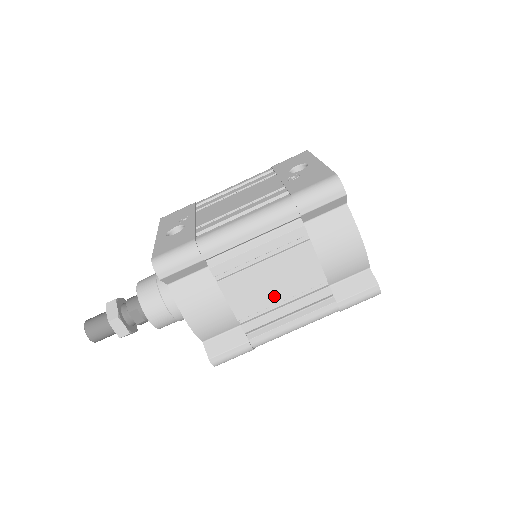
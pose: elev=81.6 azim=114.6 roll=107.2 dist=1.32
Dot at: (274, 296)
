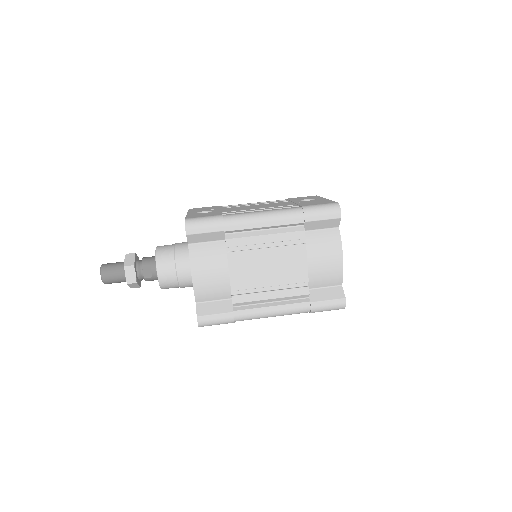
Dot at: (265, 280)
